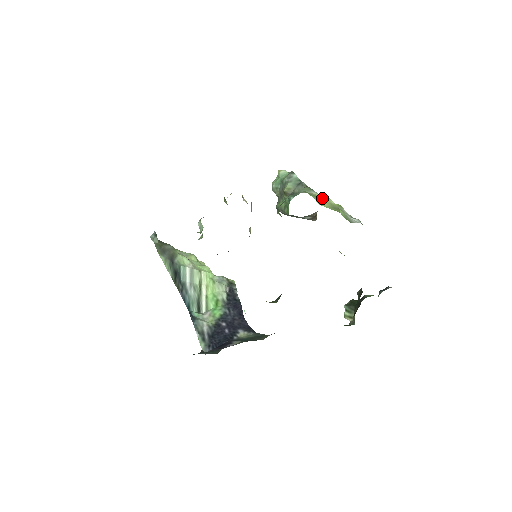
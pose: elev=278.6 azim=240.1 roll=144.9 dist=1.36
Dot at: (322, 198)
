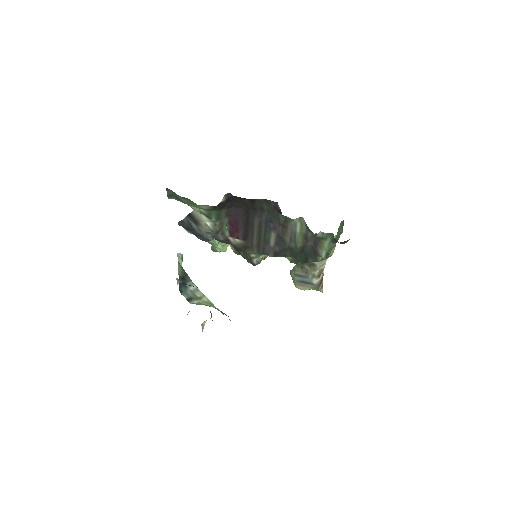
Dot at: occluded
